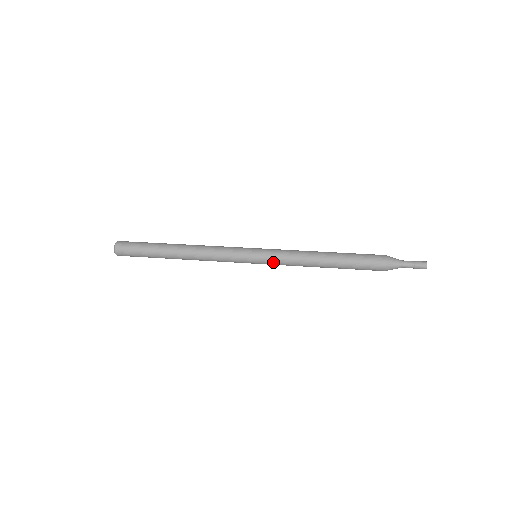
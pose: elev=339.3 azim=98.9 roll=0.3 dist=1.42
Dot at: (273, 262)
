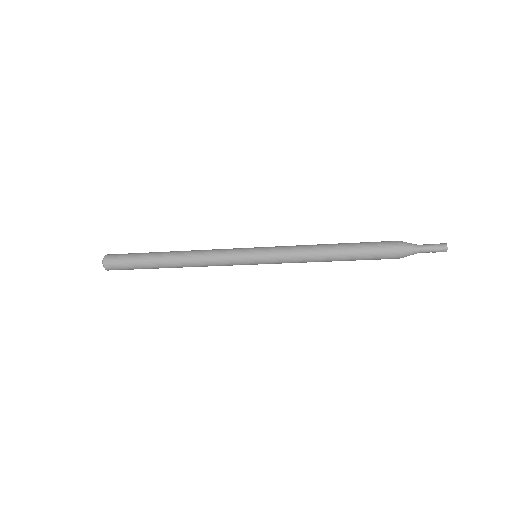
Dot at: (275, 256)
